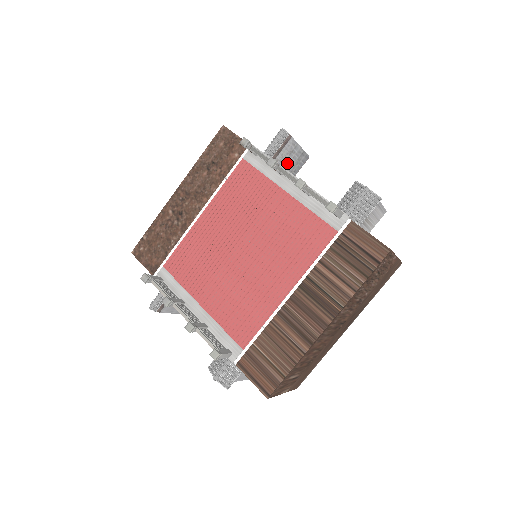
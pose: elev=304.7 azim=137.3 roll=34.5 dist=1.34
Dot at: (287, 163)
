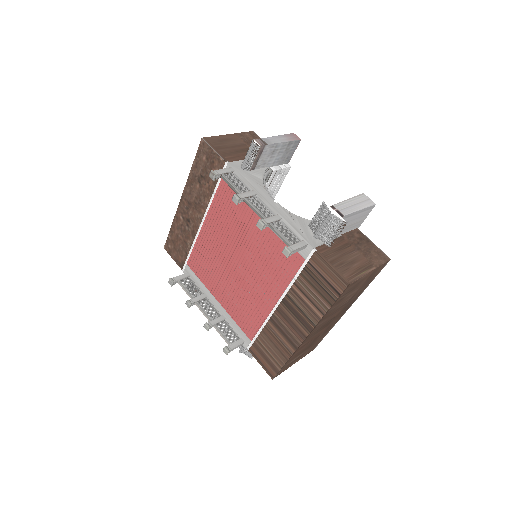
Dot at: (273, 160)
